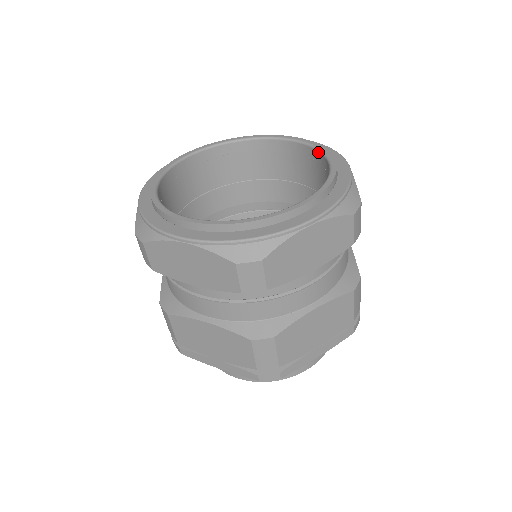
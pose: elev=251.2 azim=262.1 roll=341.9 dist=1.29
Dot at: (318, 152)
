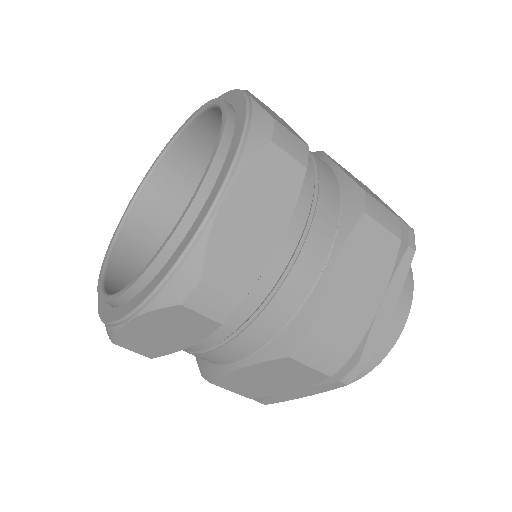
Dot at: (213, 109)
